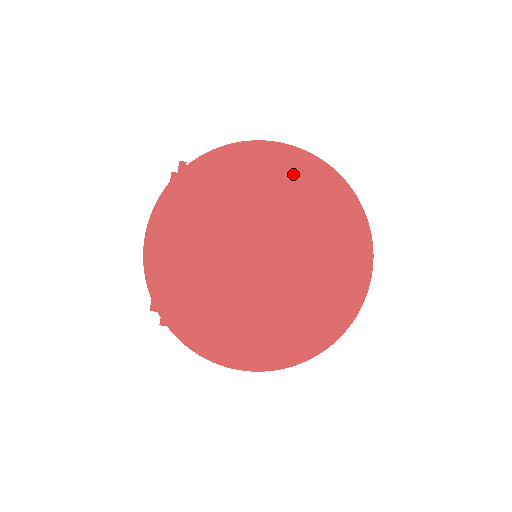
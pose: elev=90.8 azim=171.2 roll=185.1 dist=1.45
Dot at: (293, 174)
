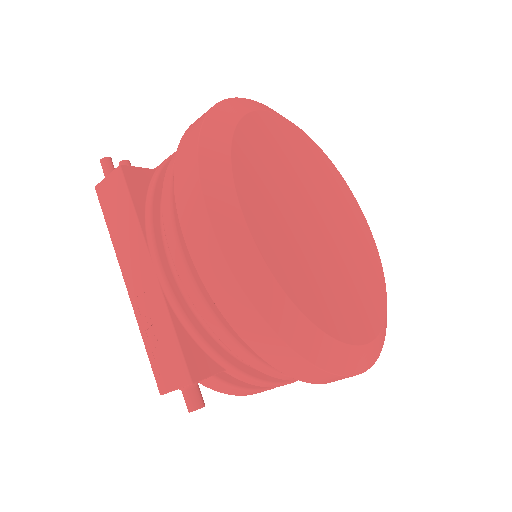
Dot at: (293, 131)
